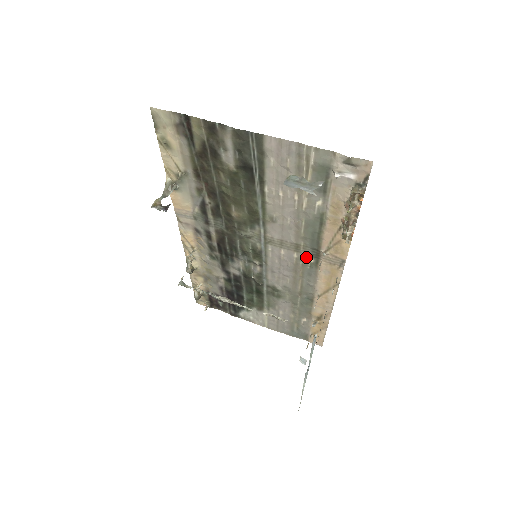
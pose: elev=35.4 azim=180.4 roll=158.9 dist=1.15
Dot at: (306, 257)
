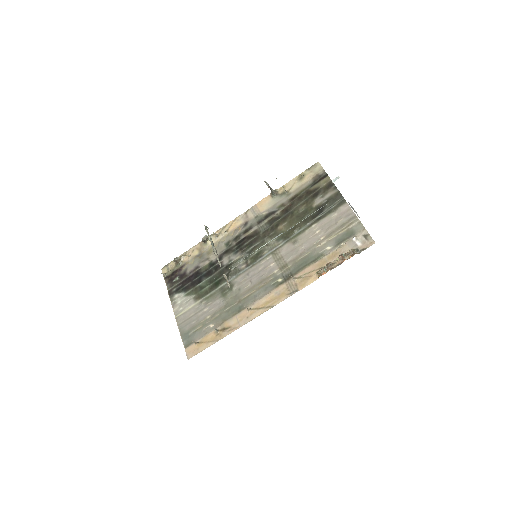
Dot at: (280, 276)
